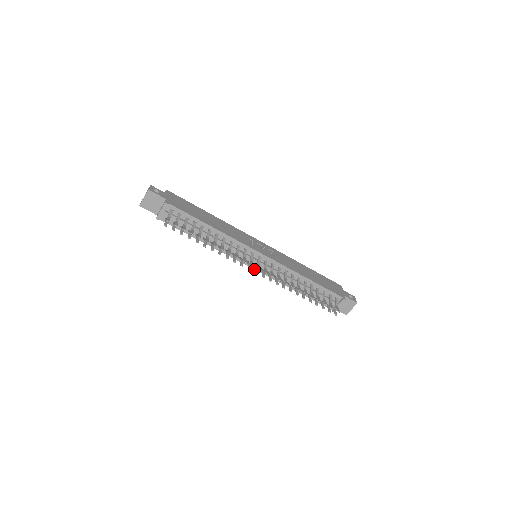
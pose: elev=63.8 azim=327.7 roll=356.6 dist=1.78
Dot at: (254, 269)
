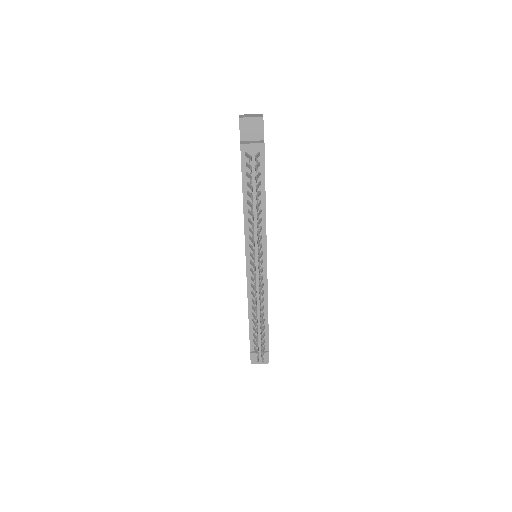
Dot at: (246, 264)
